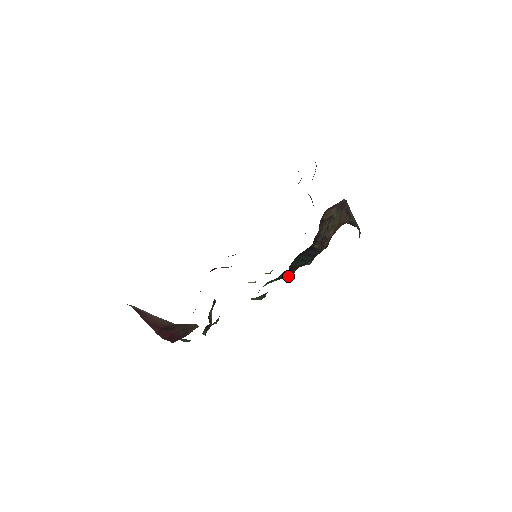
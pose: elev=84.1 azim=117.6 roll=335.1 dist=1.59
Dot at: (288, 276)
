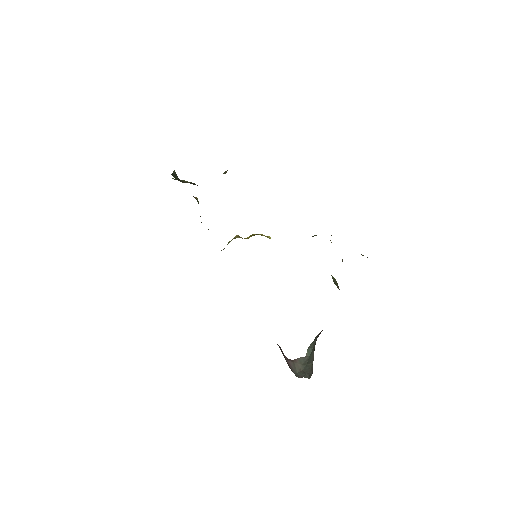
Dot at: occluded
